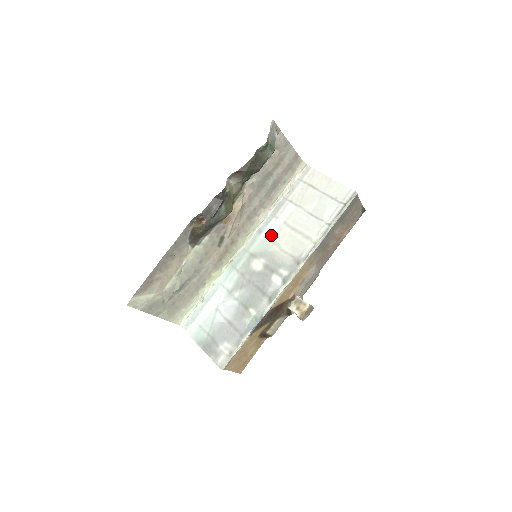
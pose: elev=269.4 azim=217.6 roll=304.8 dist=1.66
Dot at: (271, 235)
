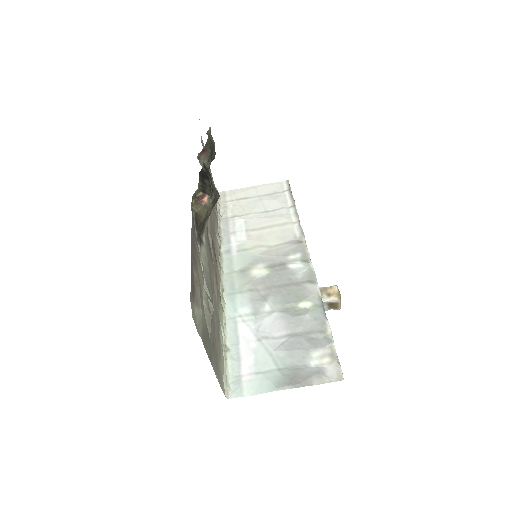
Dot at: (244, 245)
